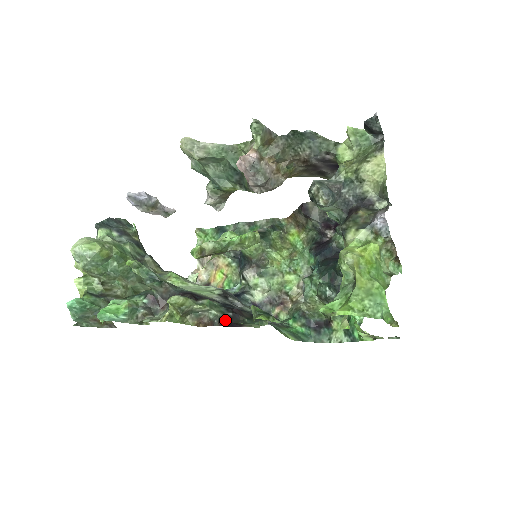
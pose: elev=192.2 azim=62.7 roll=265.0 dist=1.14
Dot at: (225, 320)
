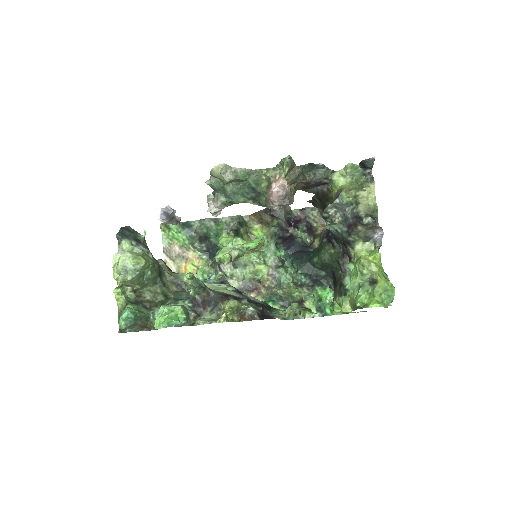
Dot at: (260, 314)
